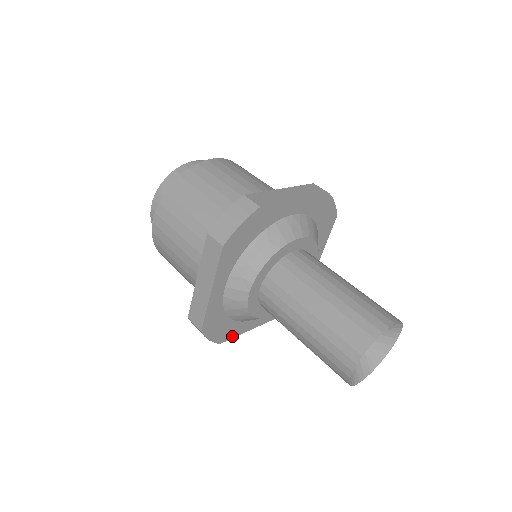
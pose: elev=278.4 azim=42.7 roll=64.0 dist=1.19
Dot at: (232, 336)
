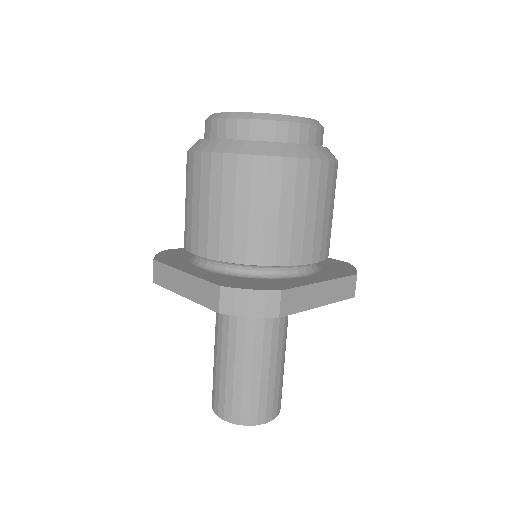
Dot at: occluded
